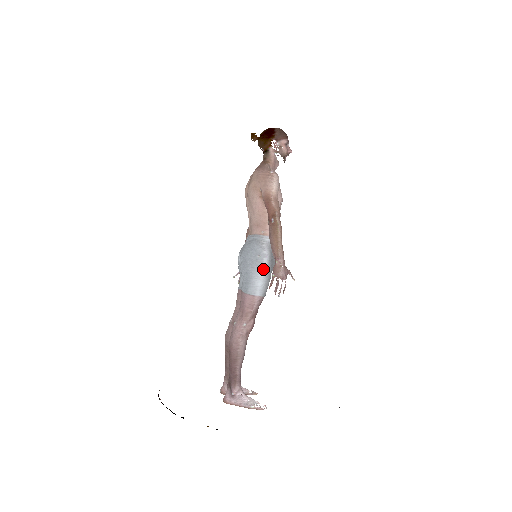
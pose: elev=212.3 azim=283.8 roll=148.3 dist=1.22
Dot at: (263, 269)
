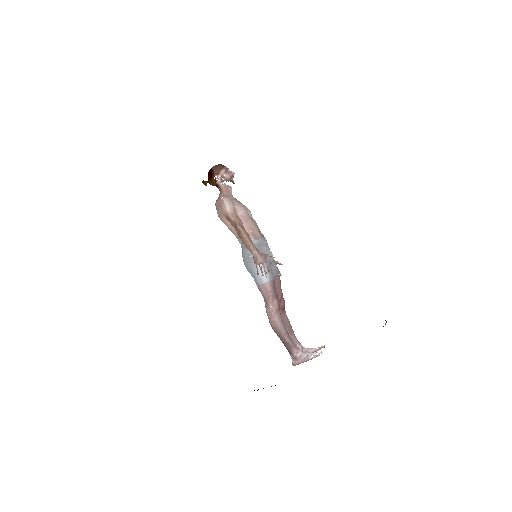
Dot at: occluded
